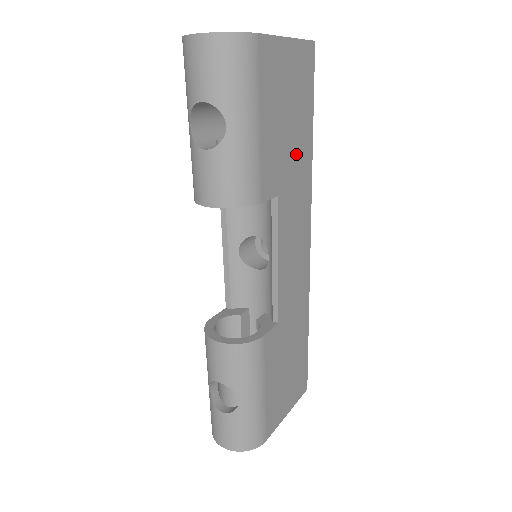
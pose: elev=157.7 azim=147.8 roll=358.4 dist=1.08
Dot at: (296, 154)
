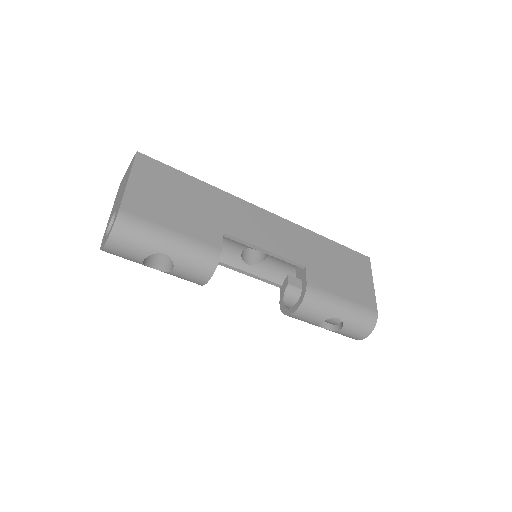
Dot at: (204, 202)
